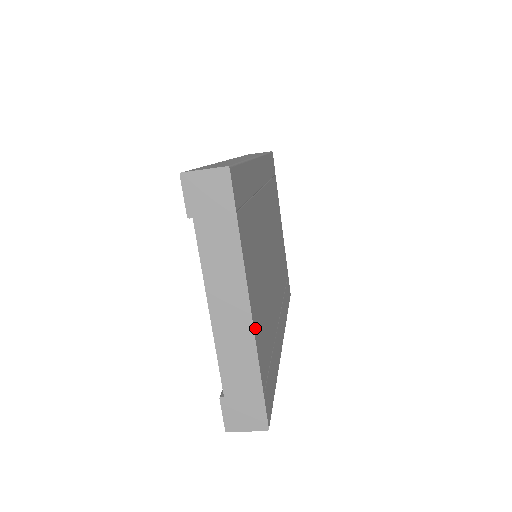
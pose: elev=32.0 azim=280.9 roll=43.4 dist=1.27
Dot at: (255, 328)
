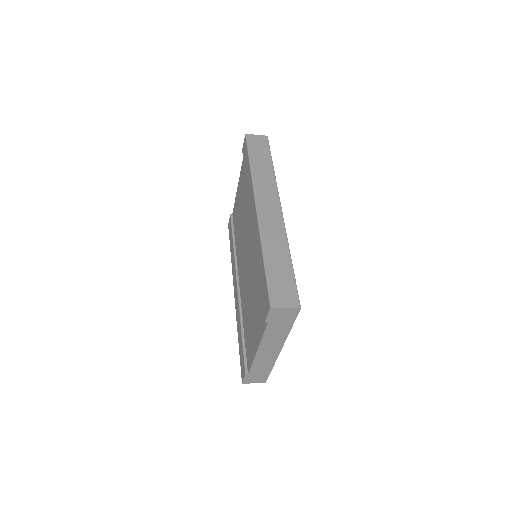
Dot at: occluded
